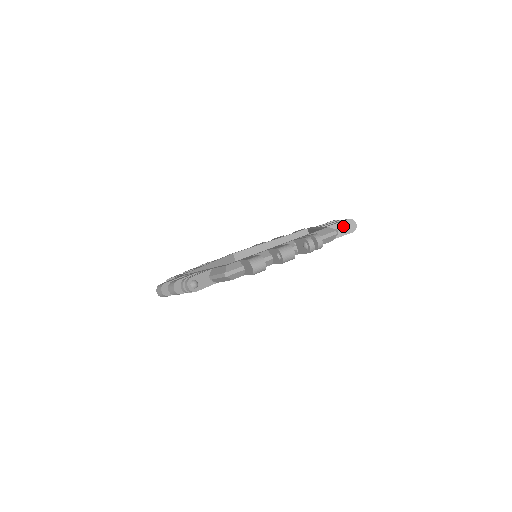
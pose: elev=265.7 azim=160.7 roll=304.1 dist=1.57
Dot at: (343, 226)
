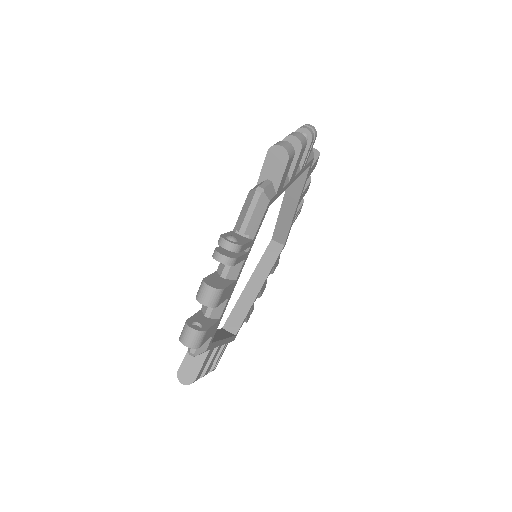
Dot at: occluded
